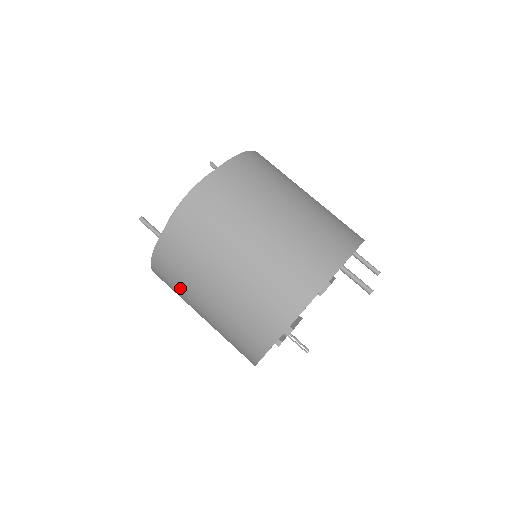
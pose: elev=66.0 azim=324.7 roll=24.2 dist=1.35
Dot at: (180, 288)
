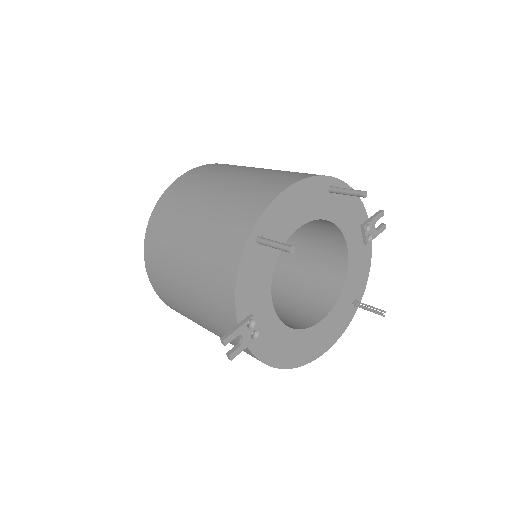
Dot at: occluded
